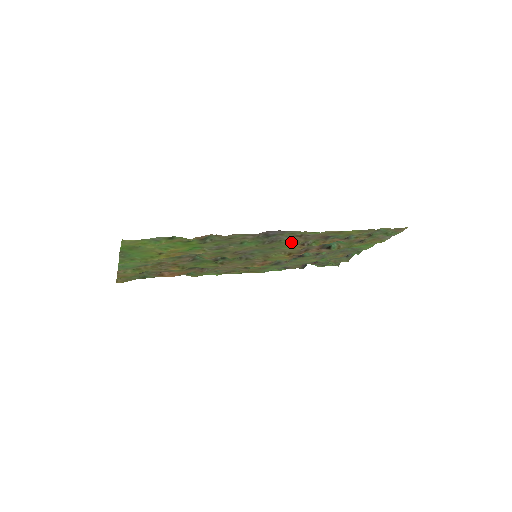
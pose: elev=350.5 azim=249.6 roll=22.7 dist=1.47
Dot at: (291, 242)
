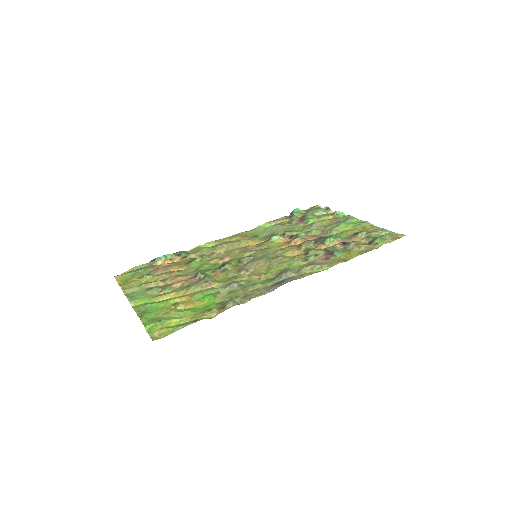
Dot at: (295, 261)
